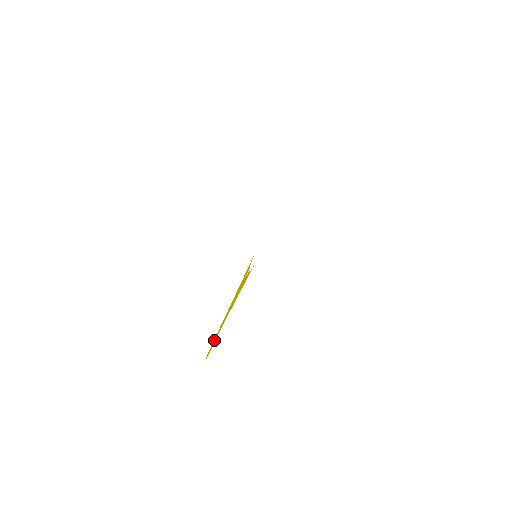
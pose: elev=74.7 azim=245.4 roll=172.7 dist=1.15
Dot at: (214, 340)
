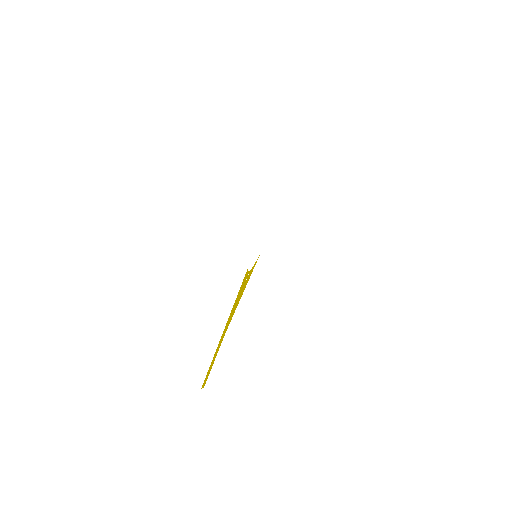
Dot at: (212, 362)
